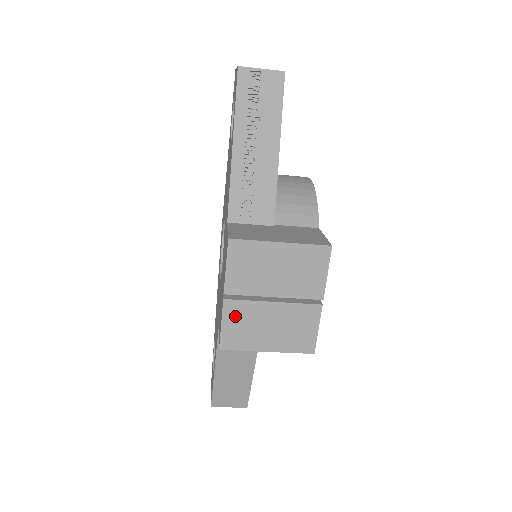
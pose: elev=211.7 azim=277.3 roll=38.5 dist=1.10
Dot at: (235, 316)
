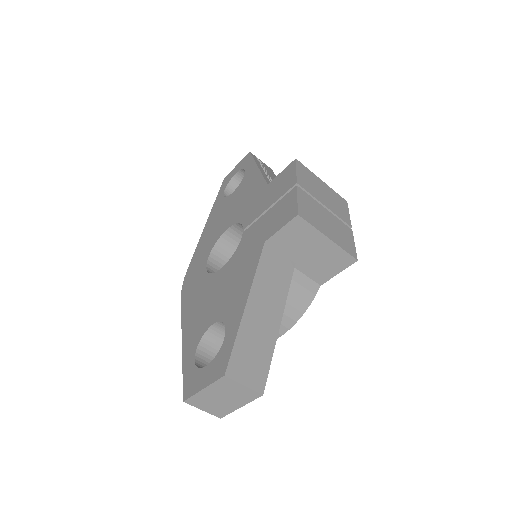
Dot at: (305, 200)
